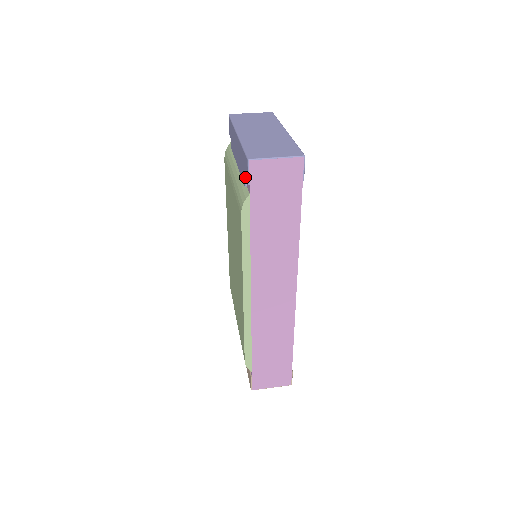
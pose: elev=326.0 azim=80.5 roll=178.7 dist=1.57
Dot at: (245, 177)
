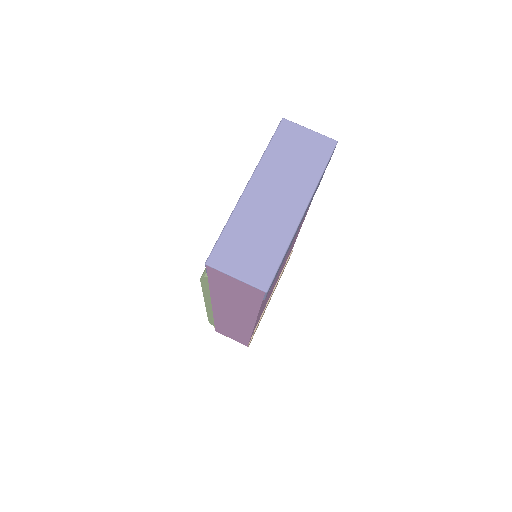
Dot at: occluded
